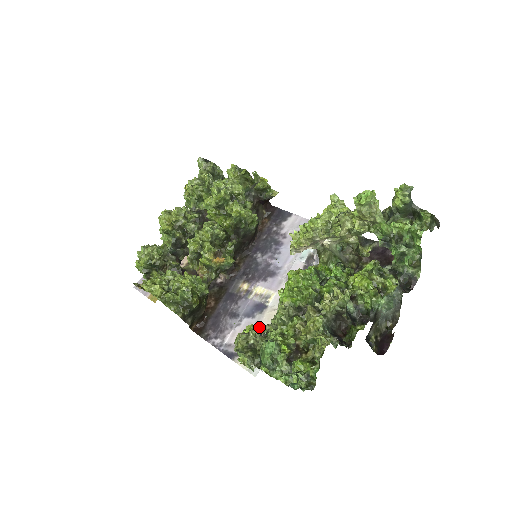
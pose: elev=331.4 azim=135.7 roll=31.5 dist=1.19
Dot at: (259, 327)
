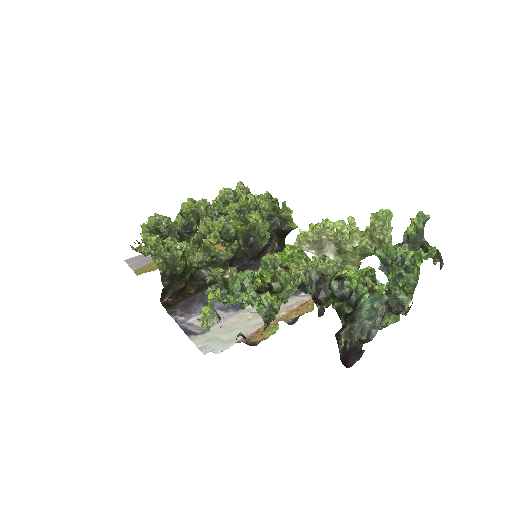
Dot at: occluded
